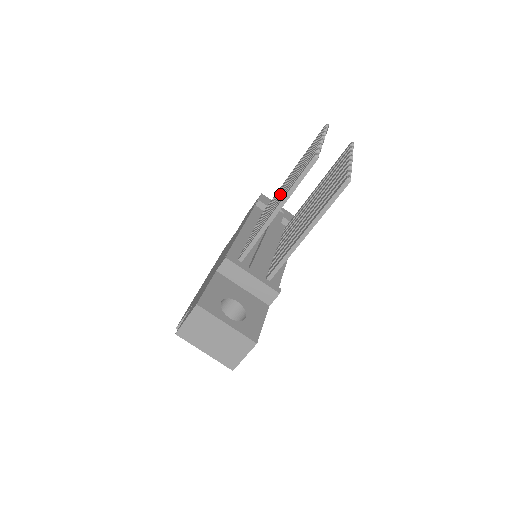
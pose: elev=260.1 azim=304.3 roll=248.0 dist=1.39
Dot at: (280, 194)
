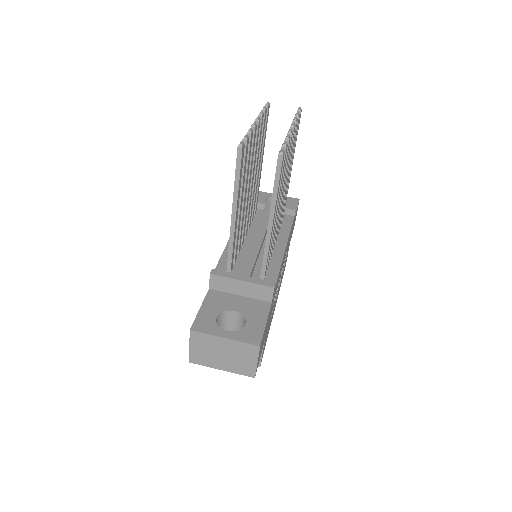
Dot at: occluded
